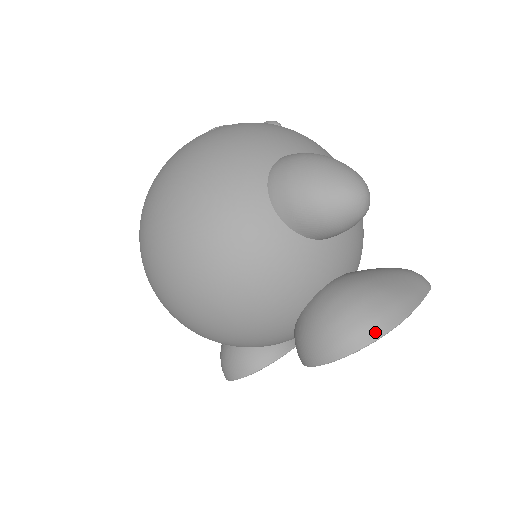
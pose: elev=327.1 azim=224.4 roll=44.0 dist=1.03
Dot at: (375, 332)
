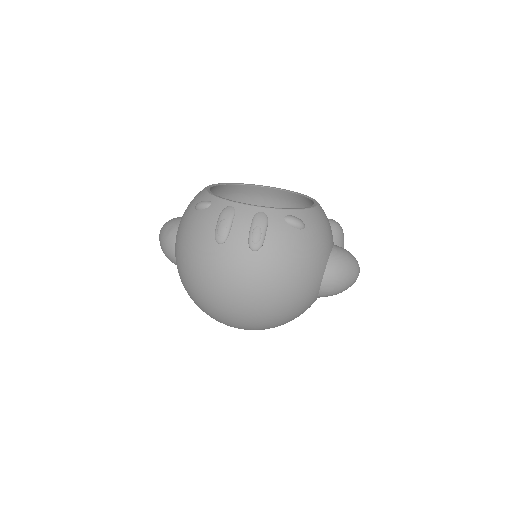
Dot at: occluded
